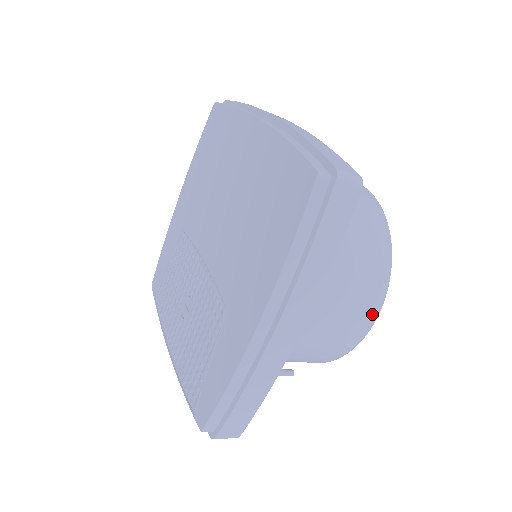
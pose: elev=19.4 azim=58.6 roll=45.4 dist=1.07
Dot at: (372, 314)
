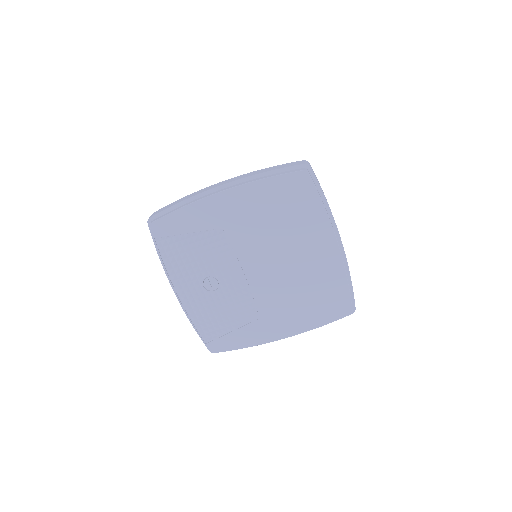
Dot at: occluded
